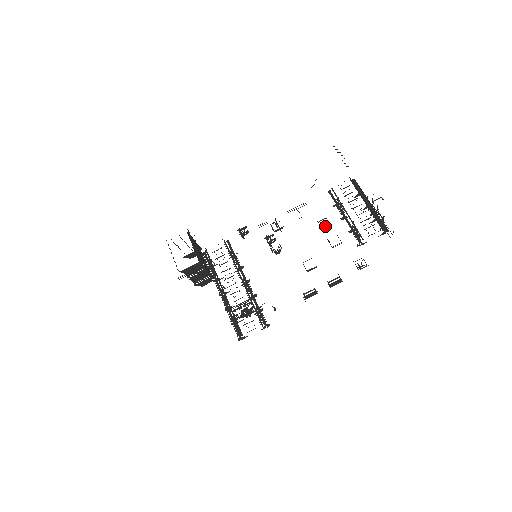
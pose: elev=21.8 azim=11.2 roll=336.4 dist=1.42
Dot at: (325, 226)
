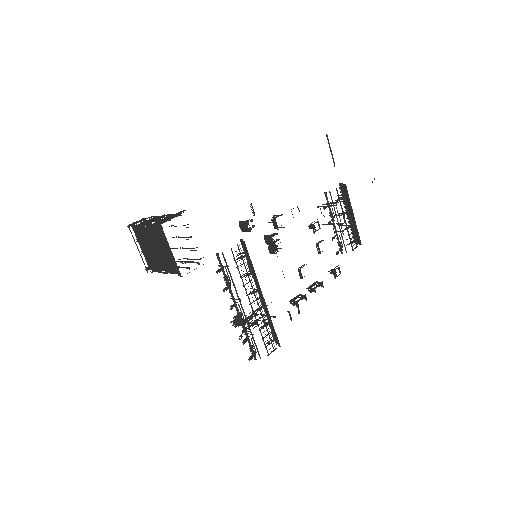
Dot at: (315, 229)
